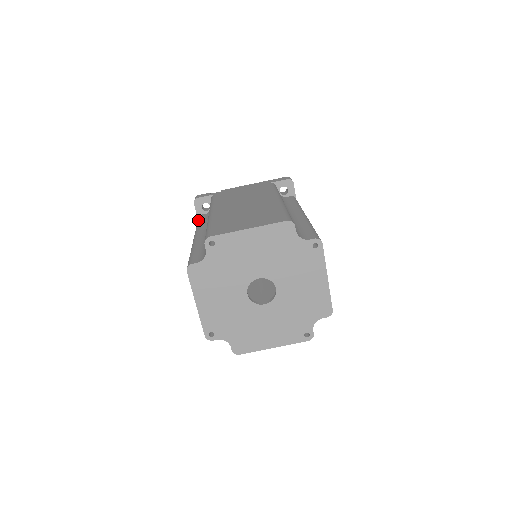
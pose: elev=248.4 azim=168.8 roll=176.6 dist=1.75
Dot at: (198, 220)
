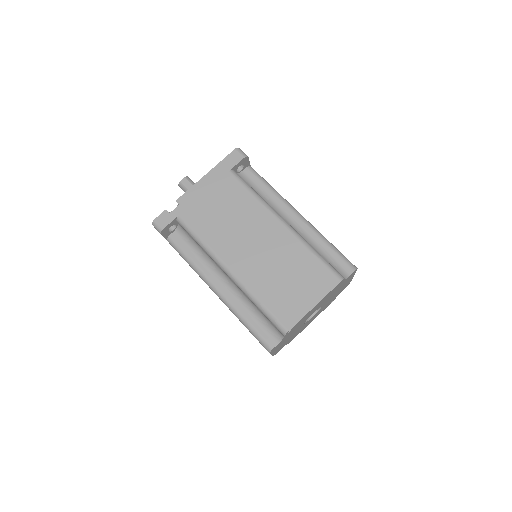
Dot at: (178, 250)
